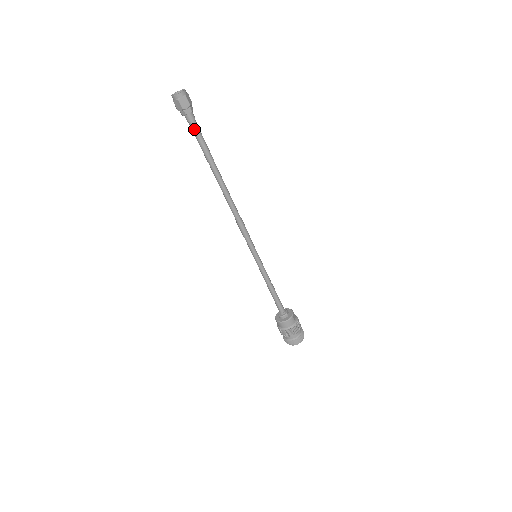
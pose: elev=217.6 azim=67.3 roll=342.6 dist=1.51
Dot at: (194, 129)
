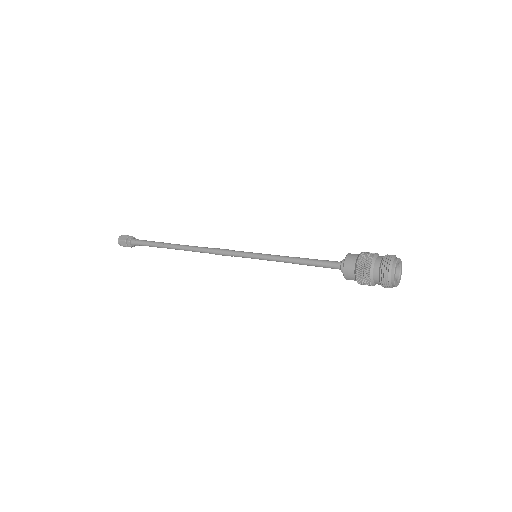
Dot at: (140, 243)
